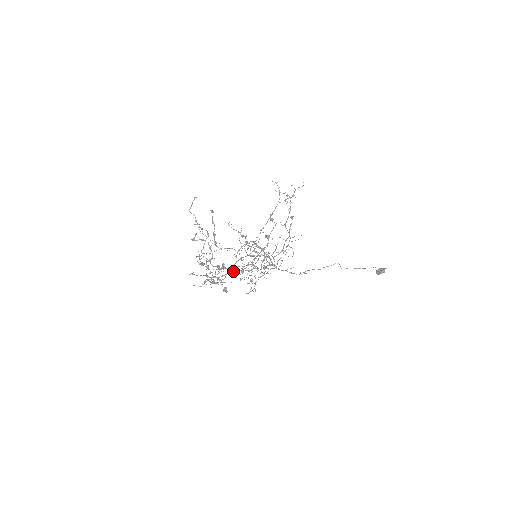
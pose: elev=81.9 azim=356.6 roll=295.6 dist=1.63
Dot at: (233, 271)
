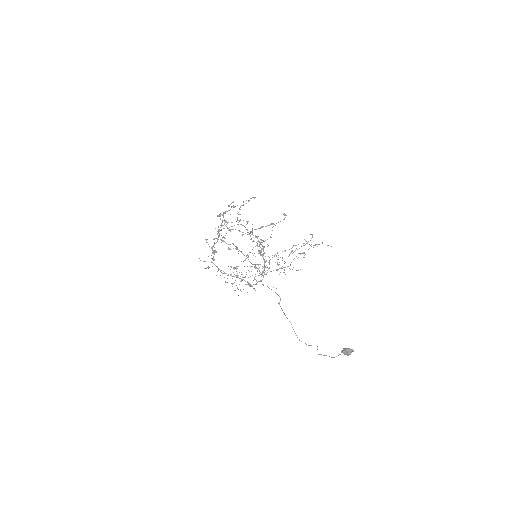
Dot at: occluded
